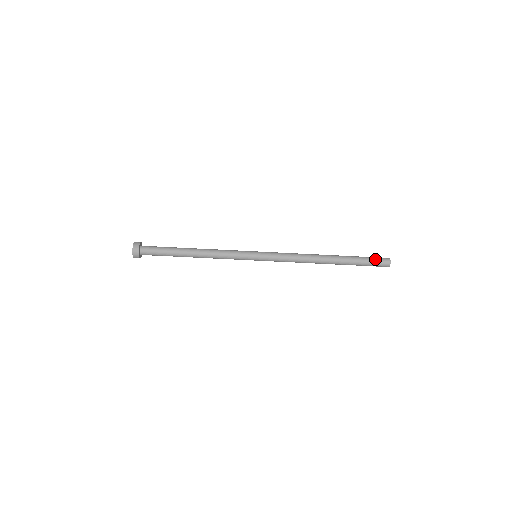
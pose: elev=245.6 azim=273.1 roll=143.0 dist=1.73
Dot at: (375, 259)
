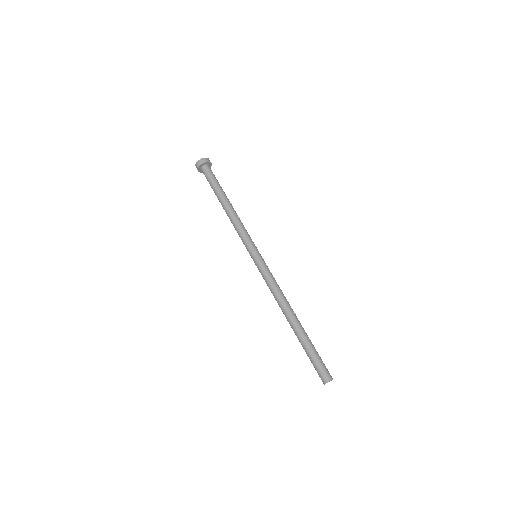
Dot at: occluded
